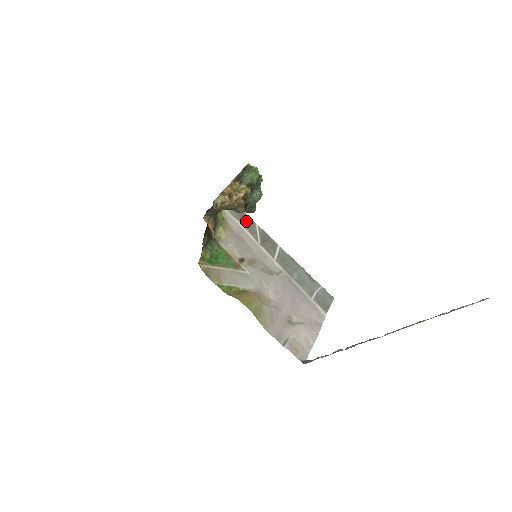
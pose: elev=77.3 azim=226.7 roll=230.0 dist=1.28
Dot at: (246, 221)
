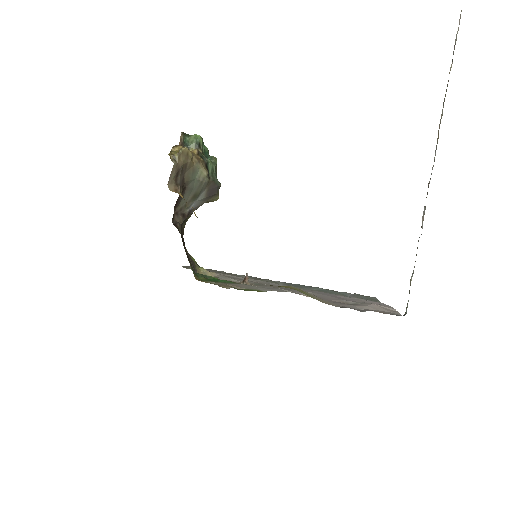
Dot at: occluded
